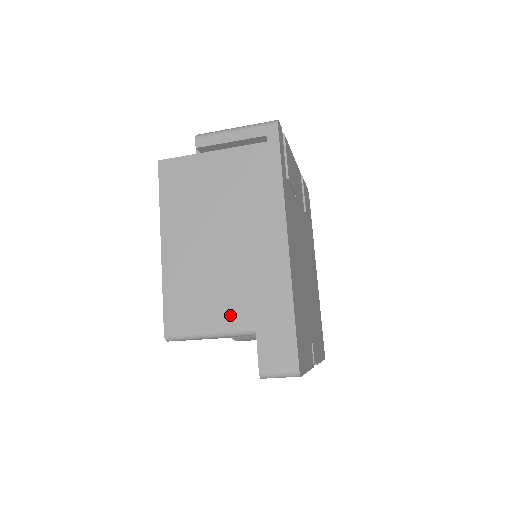
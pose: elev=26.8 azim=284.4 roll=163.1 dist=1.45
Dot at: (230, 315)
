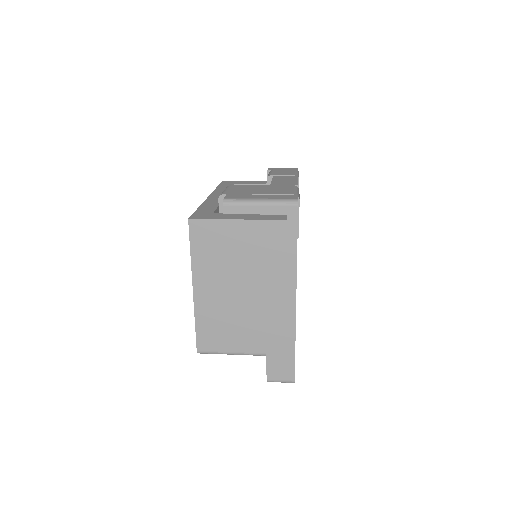
Dot at: (248, 344)
